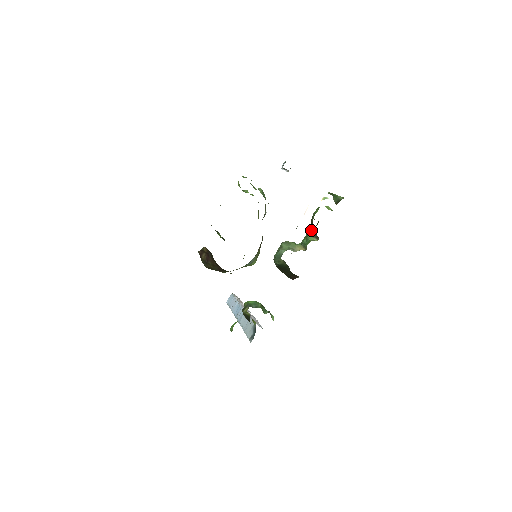
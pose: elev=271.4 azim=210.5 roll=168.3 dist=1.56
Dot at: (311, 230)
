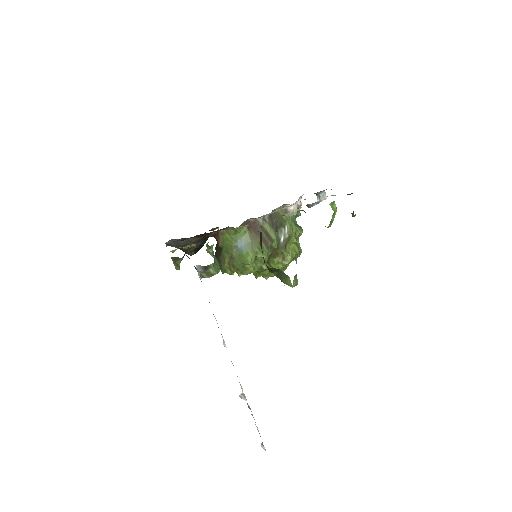
Dot at: occluded
